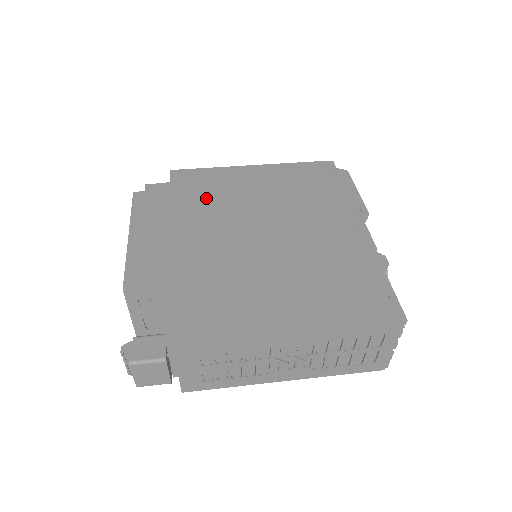
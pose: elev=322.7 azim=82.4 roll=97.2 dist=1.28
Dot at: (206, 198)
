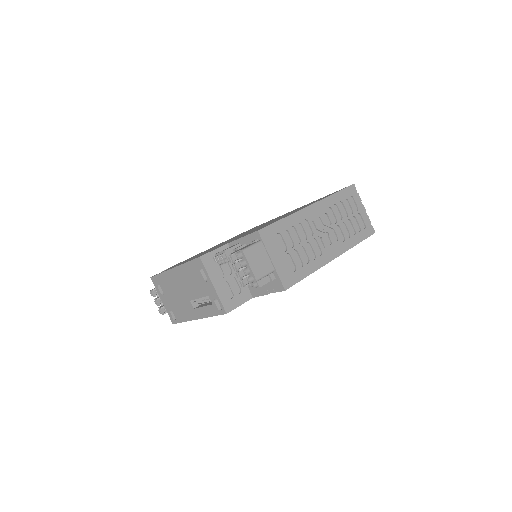
Dot at: occluded
